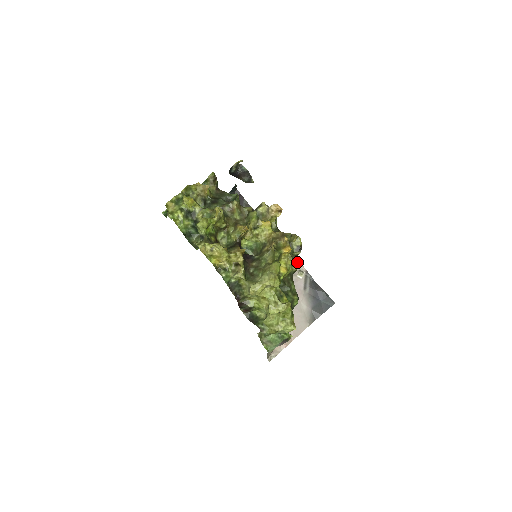
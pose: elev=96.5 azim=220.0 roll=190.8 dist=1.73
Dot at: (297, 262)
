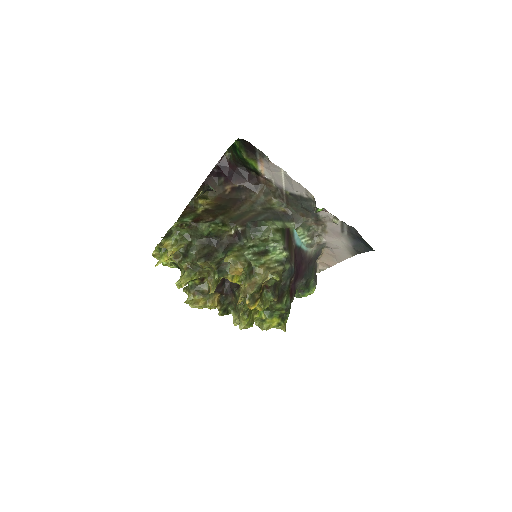
Dot at: occluded
